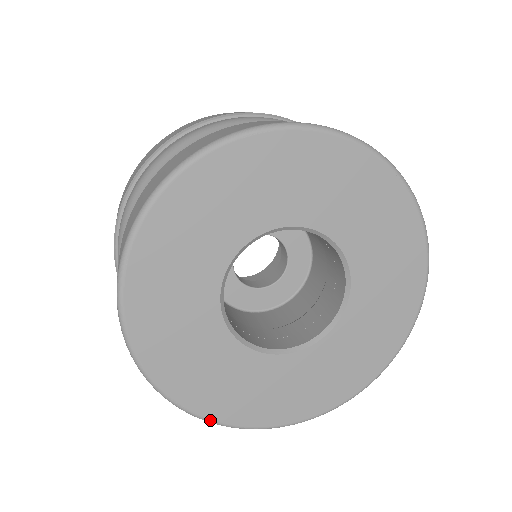
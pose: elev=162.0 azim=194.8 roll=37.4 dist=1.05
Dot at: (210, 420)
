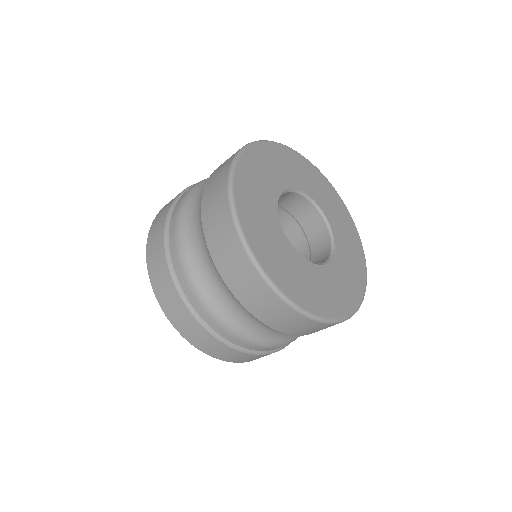
Dot at: (267, 275)
